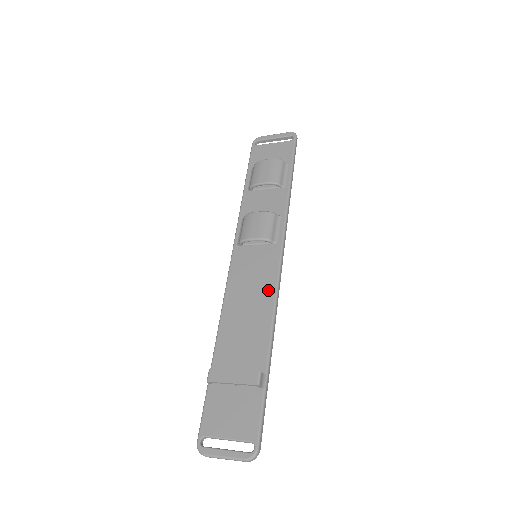
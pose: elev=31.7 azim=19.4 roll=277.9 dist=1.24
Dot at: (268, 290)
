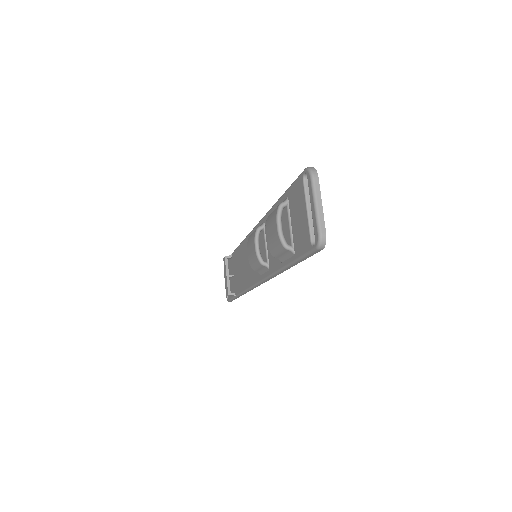
Dot at: (248, 280)
